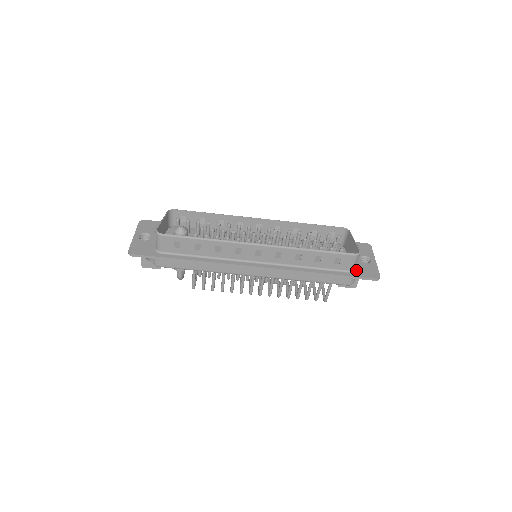
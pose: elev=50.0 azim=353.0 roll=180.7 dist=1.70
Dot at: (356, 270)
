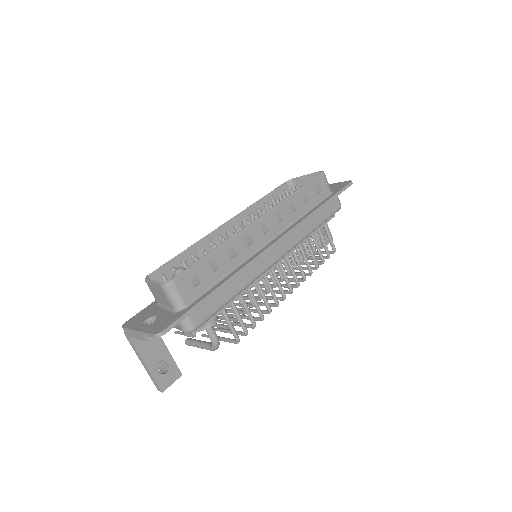
Dot at: (332, 191)
